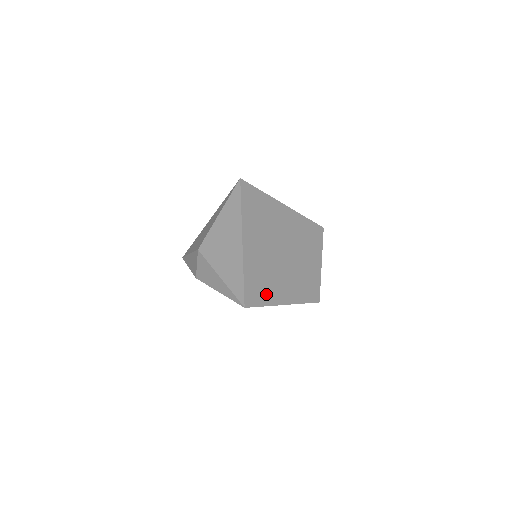
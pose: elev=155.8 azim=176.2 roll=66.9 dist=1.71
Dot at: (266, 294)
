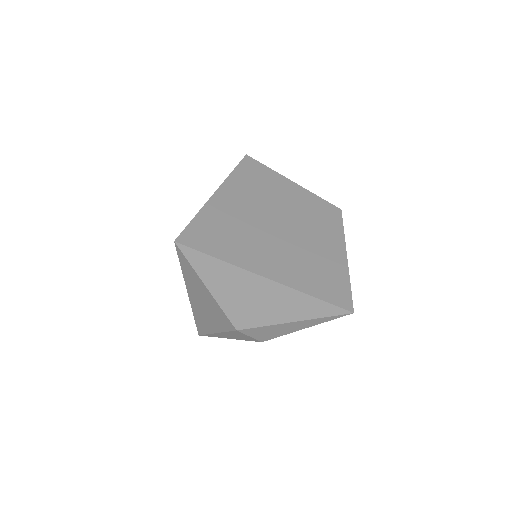
Dot at: (335, 276)
